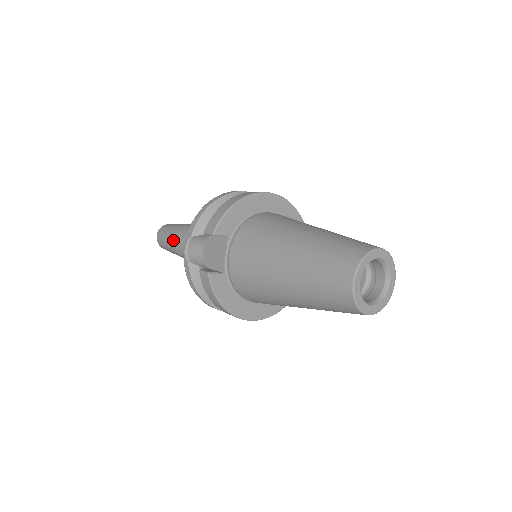
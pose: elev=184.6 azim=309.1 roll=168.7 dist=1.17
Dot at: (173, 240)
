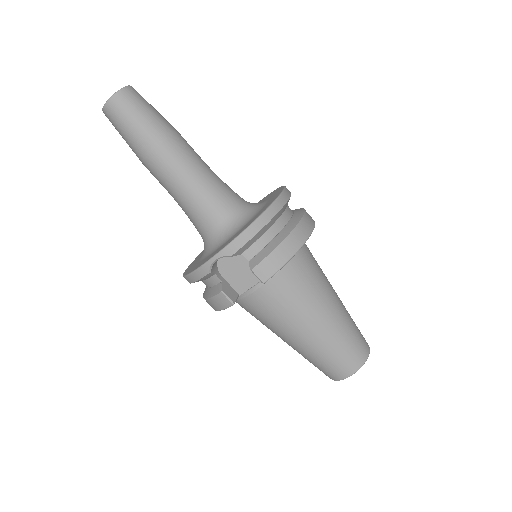
Dot at: (149, 152)
